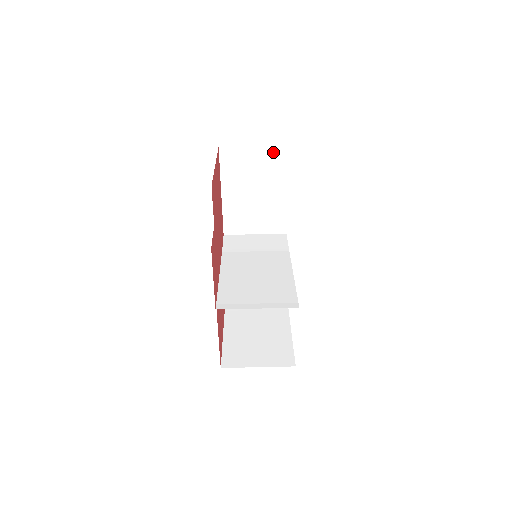
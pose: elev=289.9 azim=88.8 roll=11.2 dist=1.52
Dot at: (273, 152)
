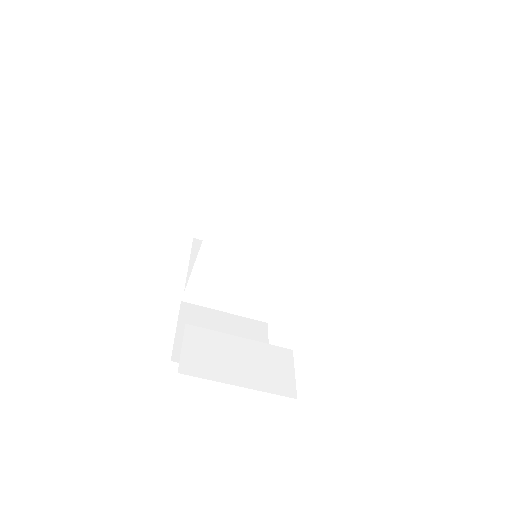
Dot at: occluded
